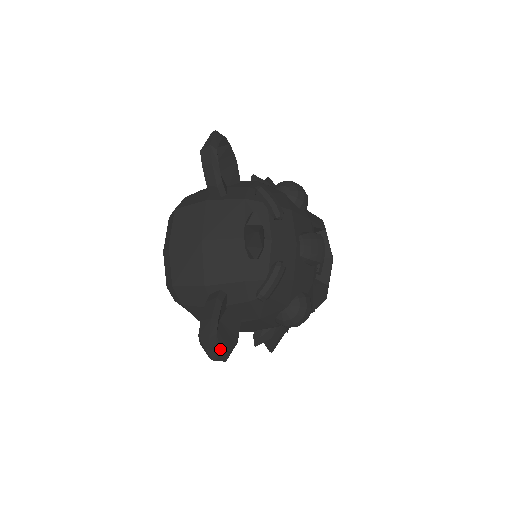
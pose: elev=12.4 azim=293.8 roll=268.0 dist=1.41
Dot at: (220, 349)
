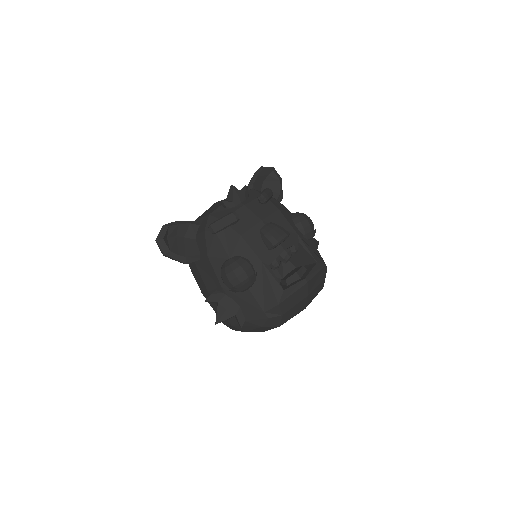
Dot at: (164, 237)
